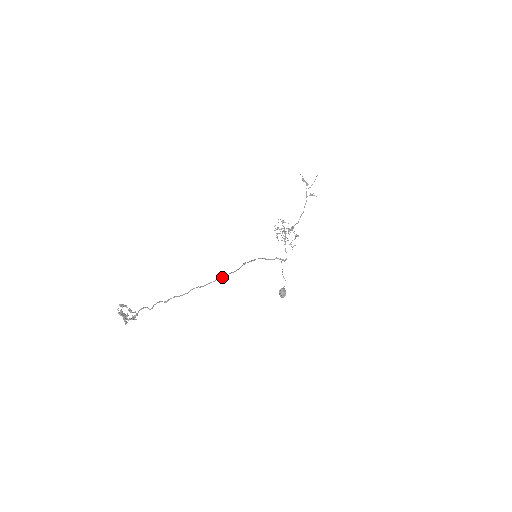
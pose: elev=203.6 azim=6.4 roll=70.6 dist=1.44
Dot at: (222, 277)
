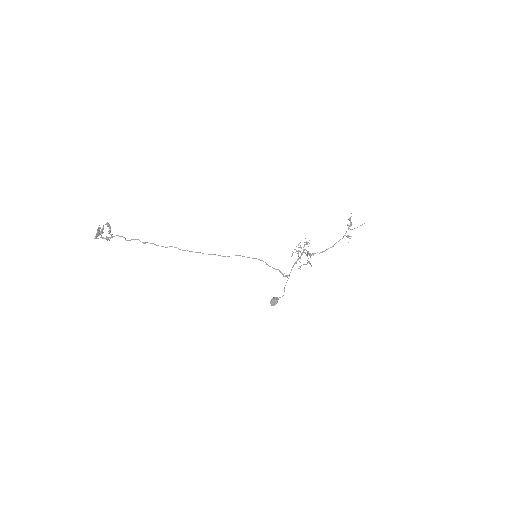
Dot at: occluded
